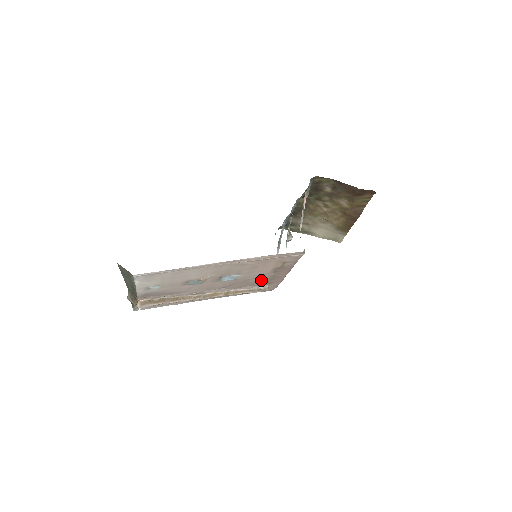
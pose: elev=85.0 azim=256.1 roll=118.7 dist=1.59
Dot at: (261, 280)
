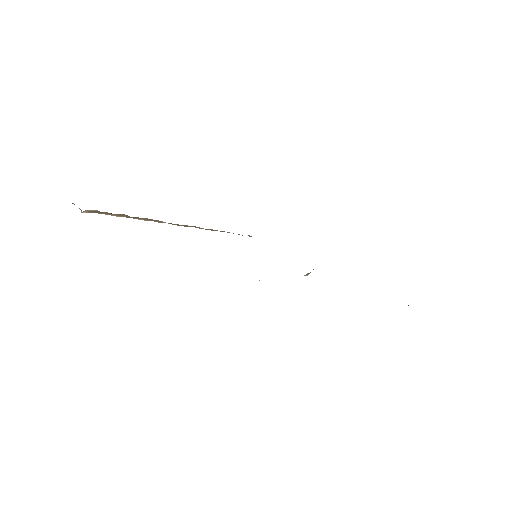
Dot at: occluded
